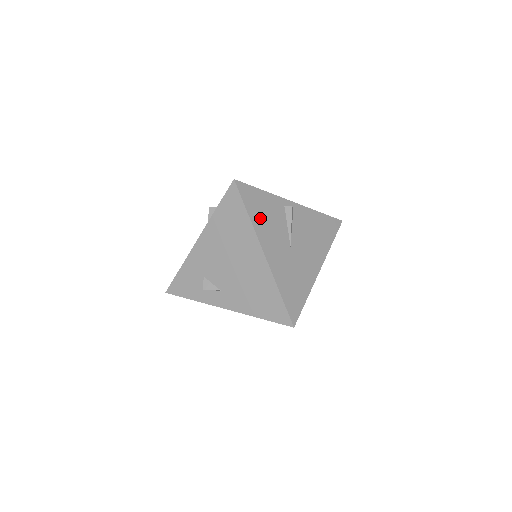
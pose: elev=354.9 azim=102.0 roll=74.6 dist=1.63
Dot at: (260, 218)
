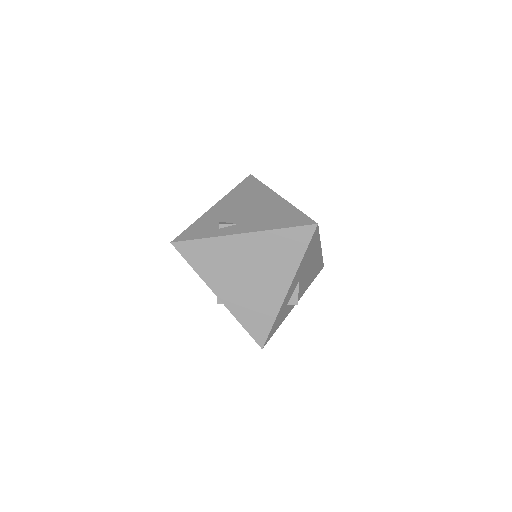
Dot at: occluded
